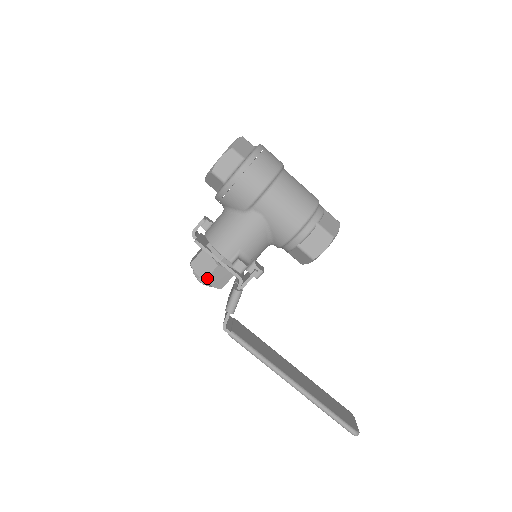
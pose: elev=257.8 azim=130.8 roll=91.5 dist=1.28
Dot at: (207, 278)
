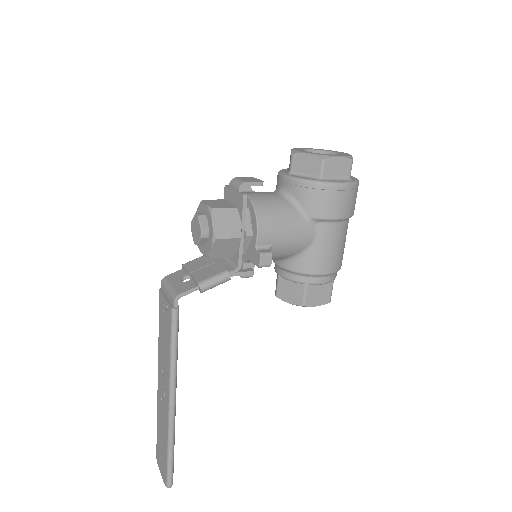
Dot at: (220, 239)
